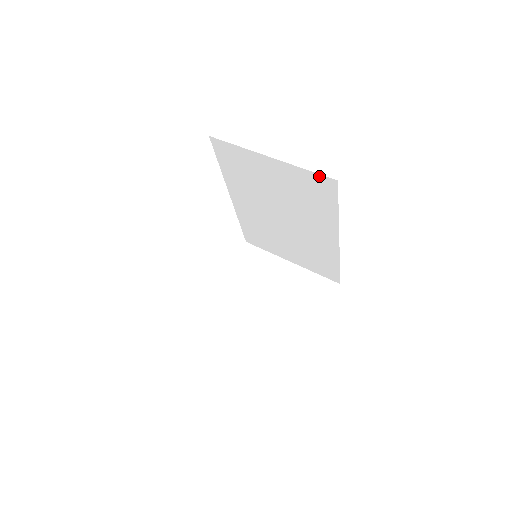
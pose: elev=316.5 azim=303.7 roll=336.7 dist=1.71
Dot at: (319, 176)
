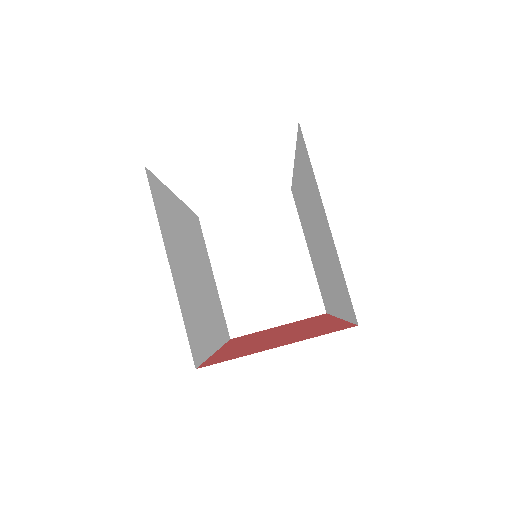
Dot at: occluded
